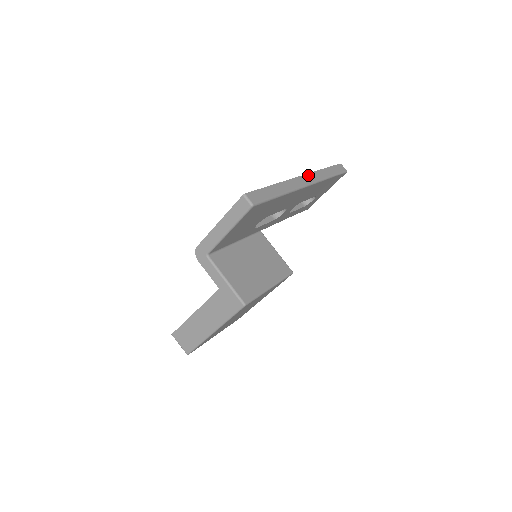
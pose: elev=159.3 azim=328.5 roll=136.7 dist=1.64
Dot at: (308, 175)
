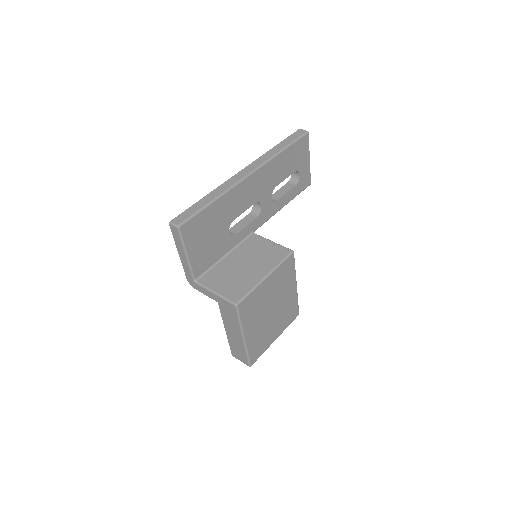
Dot at: (251, 165)
